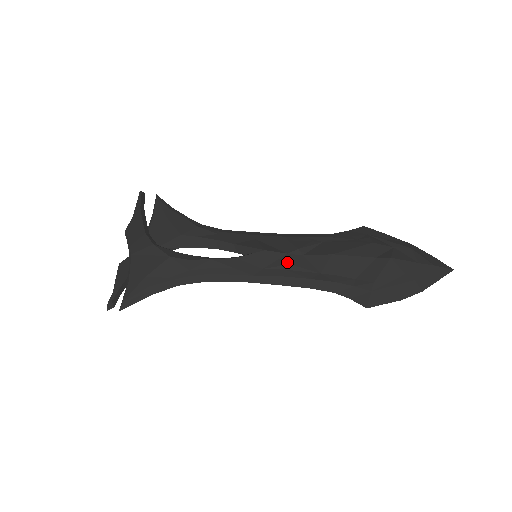
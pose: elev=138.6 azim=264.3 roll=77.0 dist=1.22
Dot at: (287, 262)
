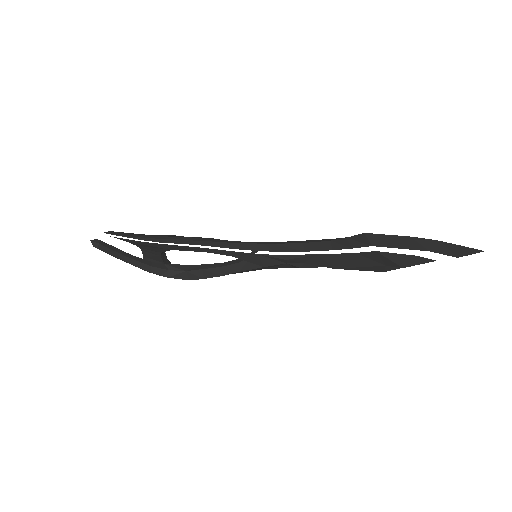
Dot at: occluded
